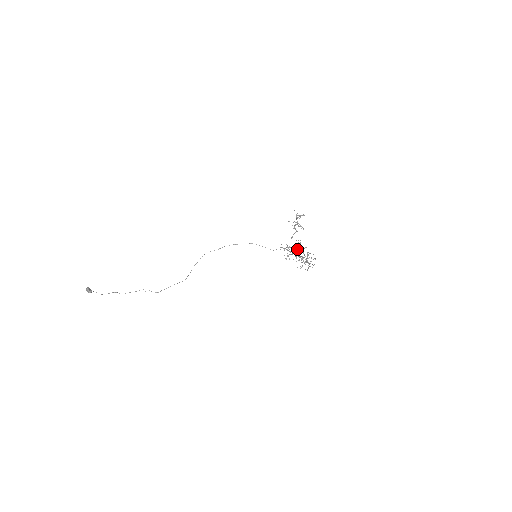
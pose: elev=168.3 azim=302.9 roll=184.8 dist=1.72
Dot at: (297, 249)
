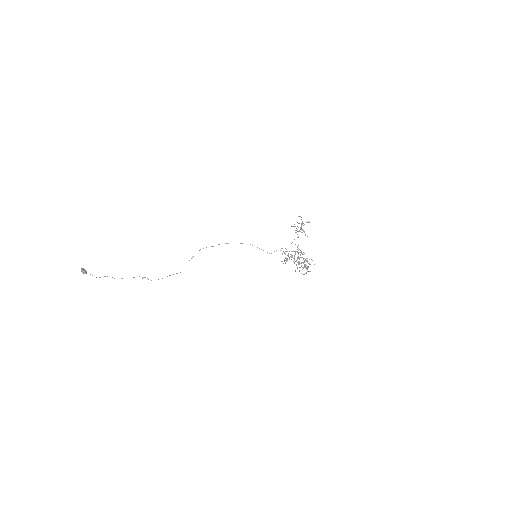
Dot at: occluded
